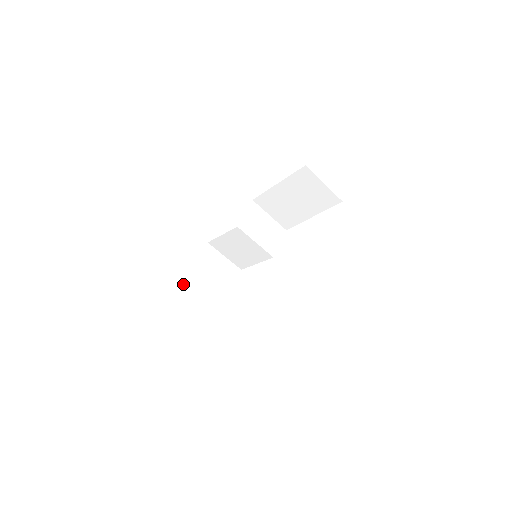
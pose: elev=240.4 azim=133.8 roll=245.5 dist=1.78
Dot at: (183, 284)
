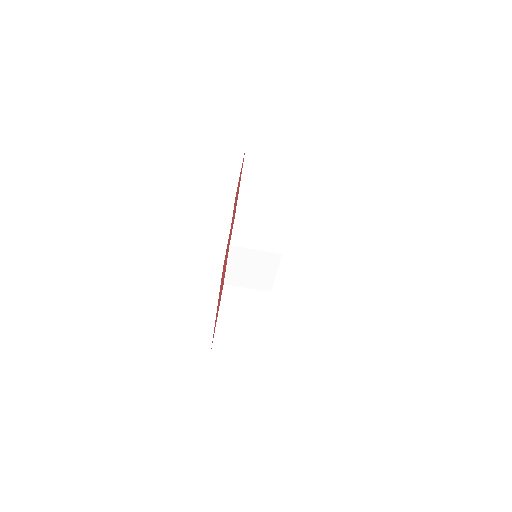
Dot at: (215, 330)
